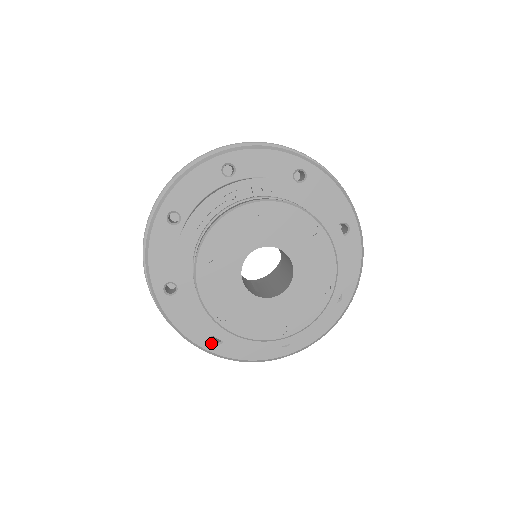
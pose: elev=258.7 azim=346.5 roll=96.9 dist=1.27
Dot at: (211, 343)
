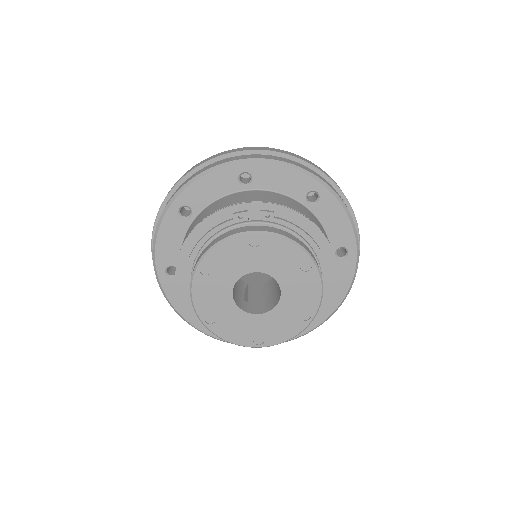
Dot at: occluded
